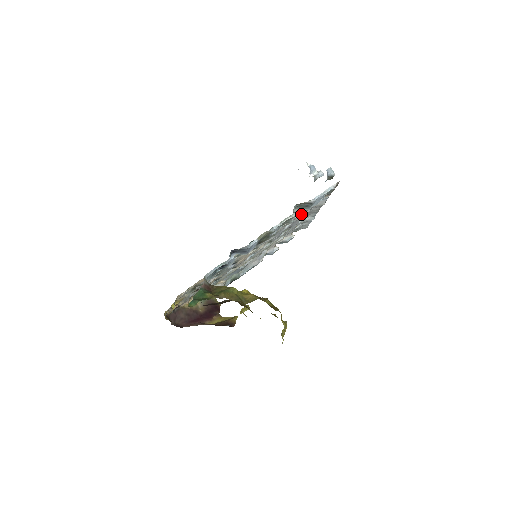
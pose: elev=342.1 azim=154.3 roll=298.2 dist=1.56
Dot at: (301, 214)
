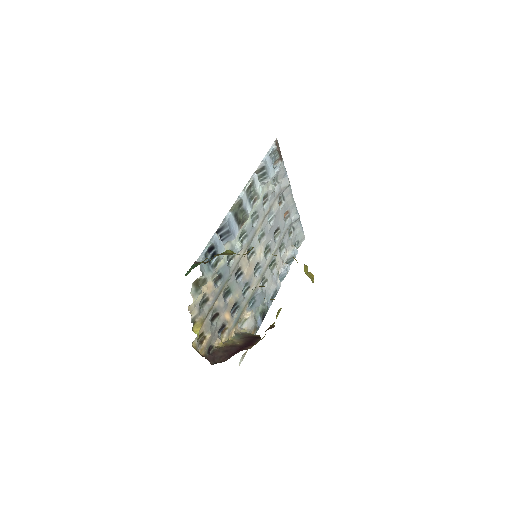
Dot at: (274, 201)
